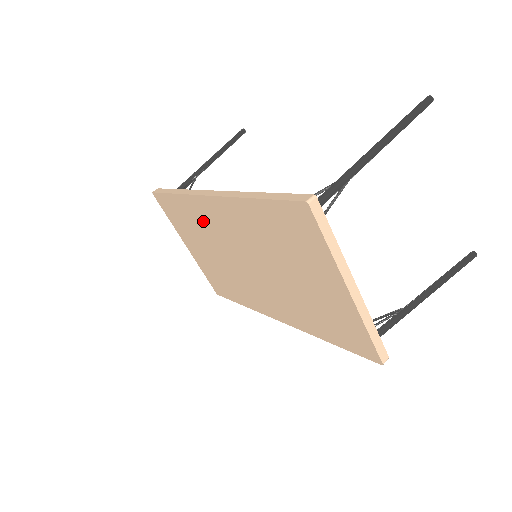
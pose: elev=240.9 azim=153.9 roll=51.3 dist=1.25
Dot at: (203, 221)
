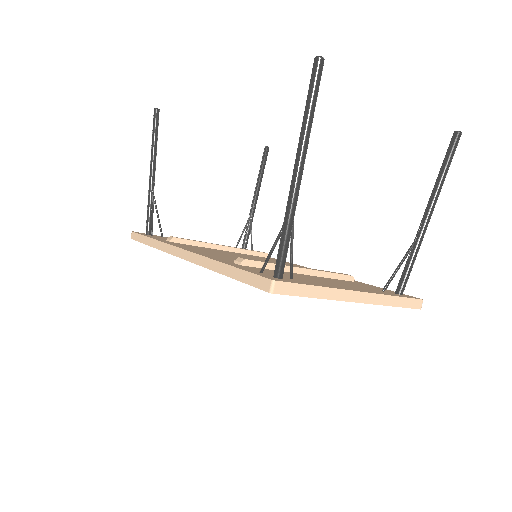
Dot at: occluded
